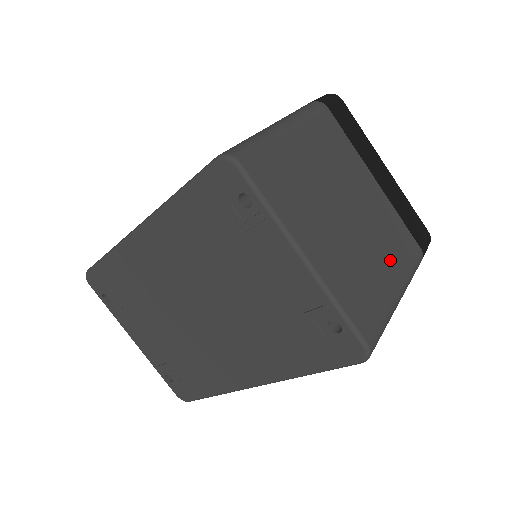
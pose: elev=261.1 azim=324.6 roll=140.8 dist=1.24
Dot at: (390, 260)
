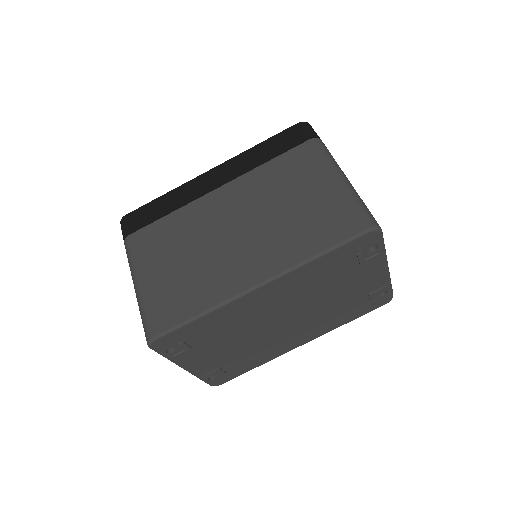
Dot at: occluded
